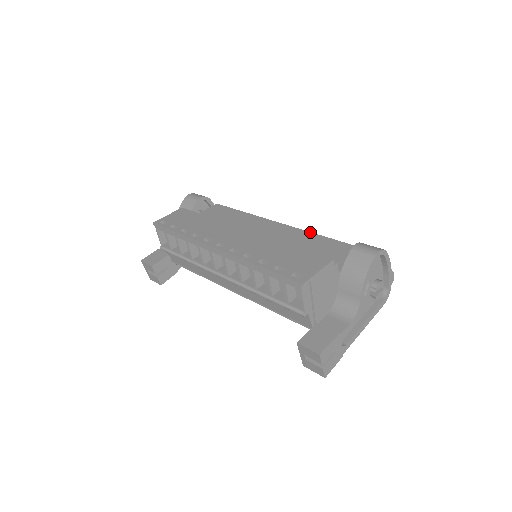
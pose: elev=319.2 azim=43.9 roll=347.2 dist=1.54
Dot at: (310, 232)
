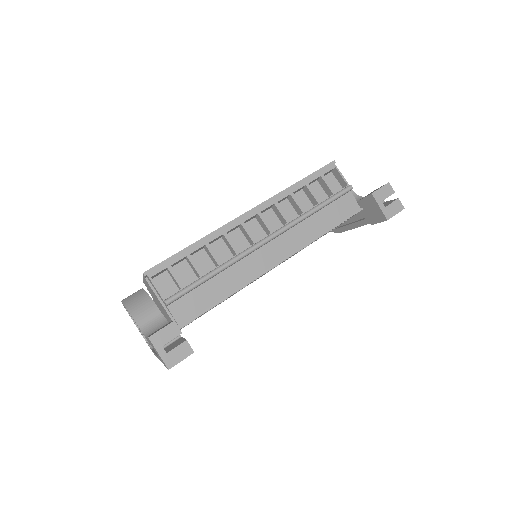
Dot at: occluded
